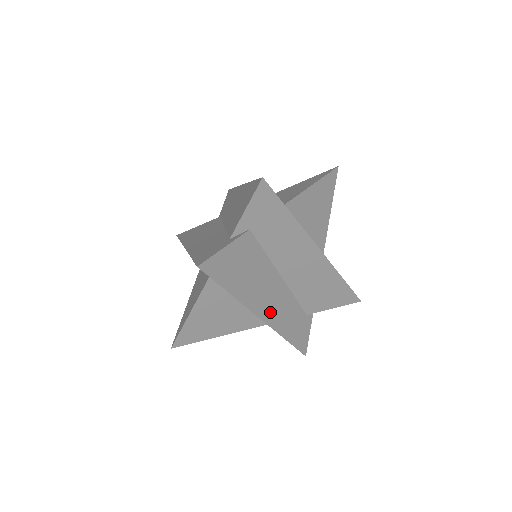
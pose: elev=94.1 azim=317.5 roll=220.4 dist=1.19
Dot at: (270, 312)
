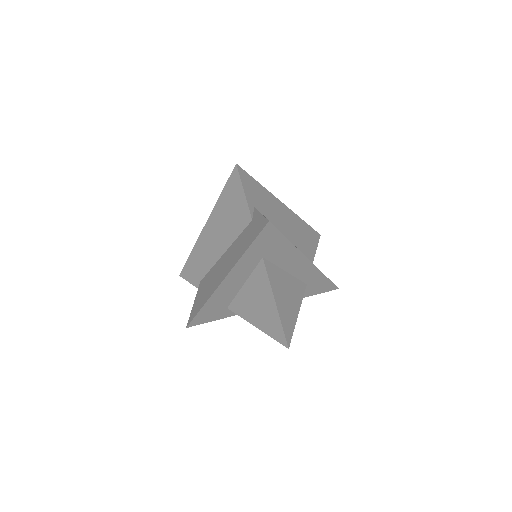
Dot at: occluded
